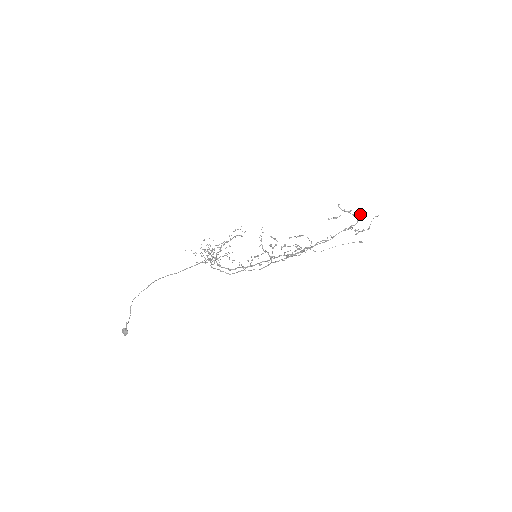
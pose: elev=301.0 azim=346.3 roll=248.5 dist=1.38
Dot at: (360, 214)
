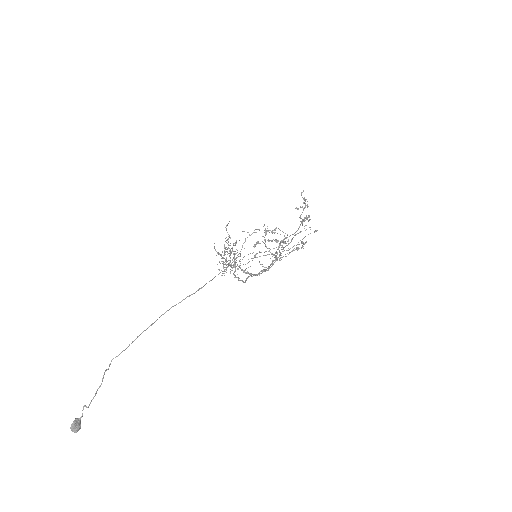
Dot at: (307, 204)
